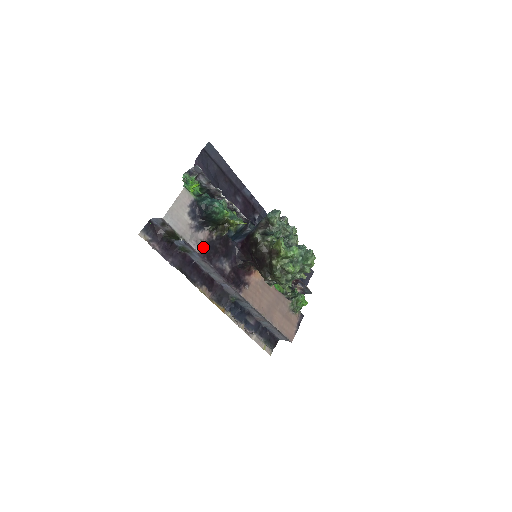
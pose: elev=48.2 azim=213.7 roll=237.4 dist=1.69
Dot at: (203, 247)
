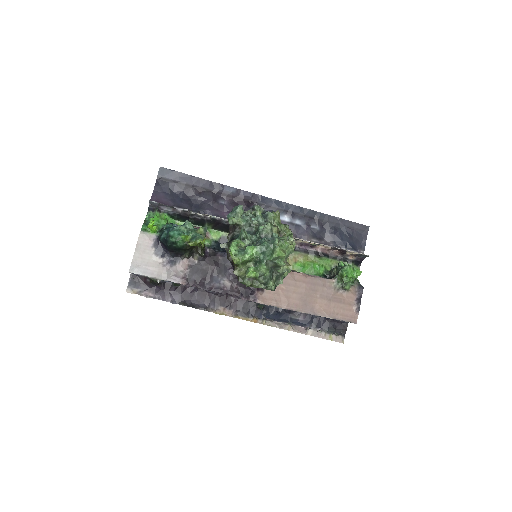
Dot at: (187, 277)
